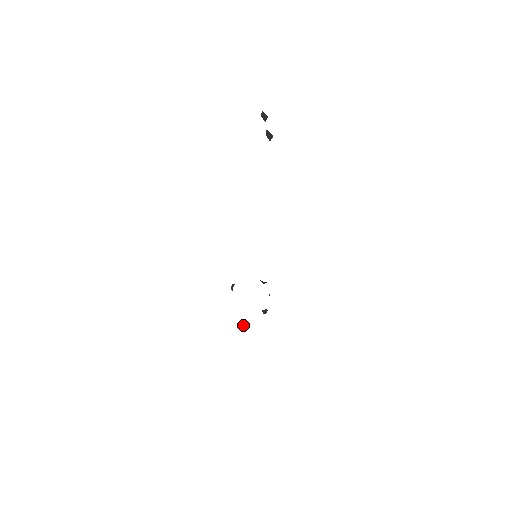
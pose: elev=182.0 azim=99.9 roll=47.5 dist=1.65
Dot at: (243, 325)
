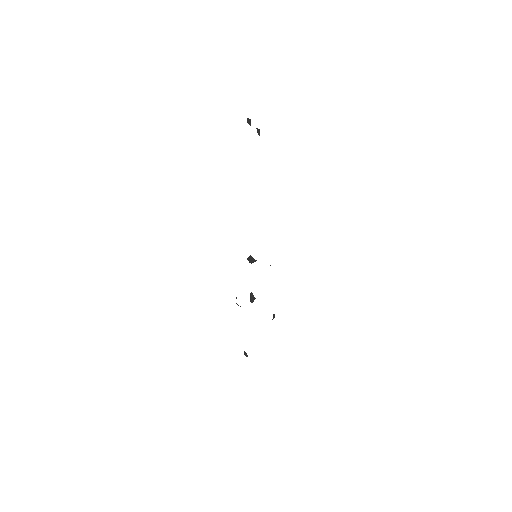
Dot at: (245, 353)
